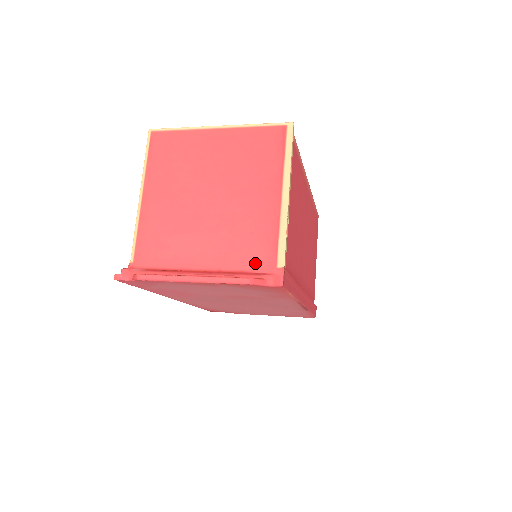
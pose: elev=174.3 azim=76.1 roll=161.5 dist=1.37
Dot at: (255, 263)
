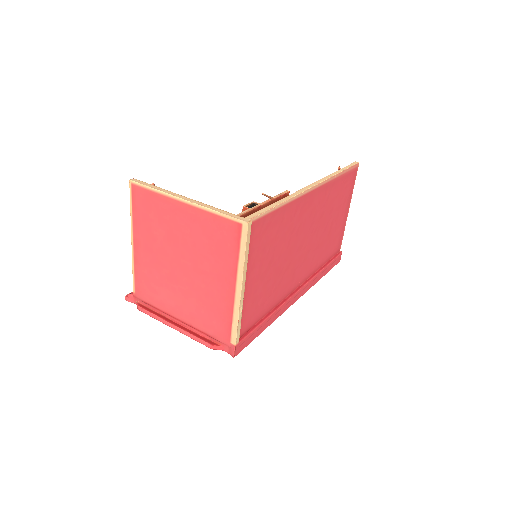
Dot at: (215, 332)
